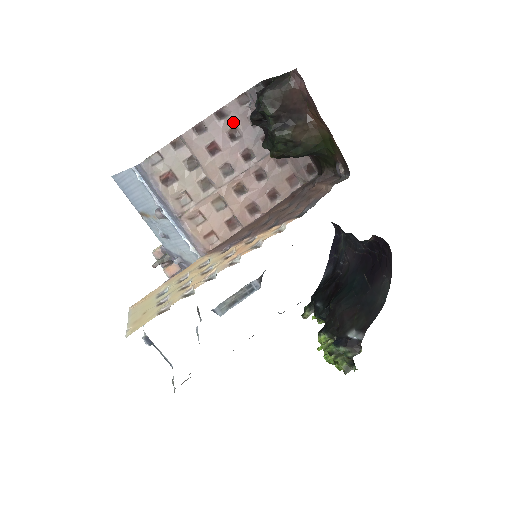
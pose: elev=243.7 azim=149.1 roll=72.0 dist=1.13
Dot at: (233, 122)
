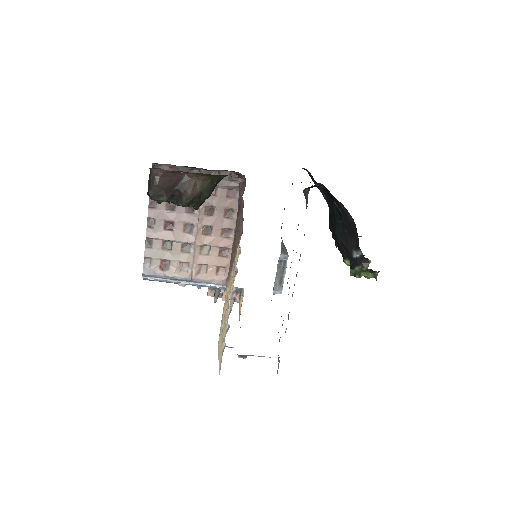
Dot at: occluded
